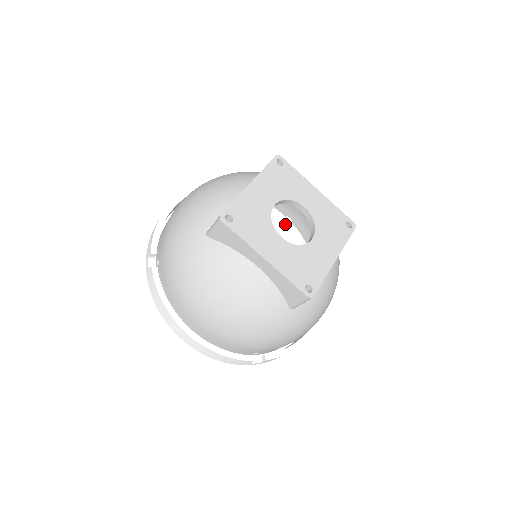
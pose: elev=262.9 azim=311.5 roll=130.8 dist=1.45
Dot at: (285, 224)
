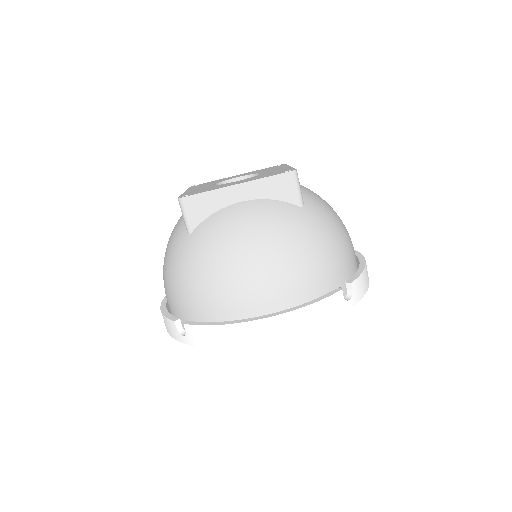
Dot at: occluded
